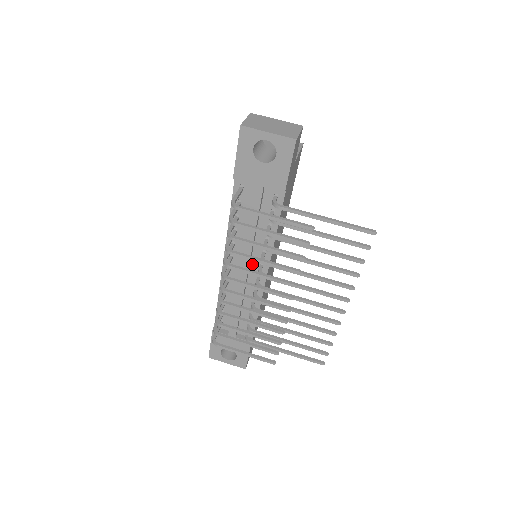
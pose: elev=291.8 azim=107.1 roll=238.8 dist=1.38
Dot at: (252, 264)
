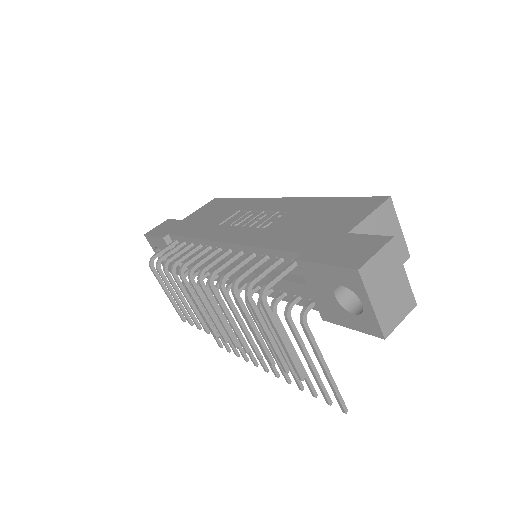
Dot at: occluded
